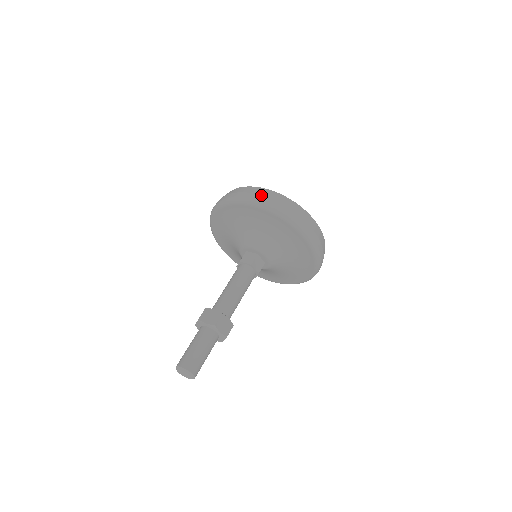
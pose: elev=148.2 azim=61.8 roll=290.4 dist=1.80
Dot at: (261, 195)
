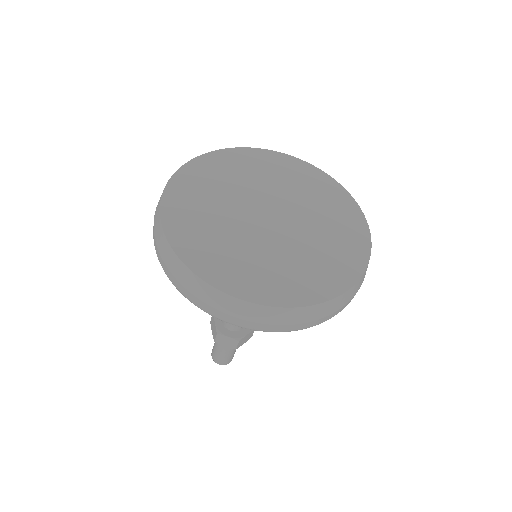
Dot at: (242, 320)
